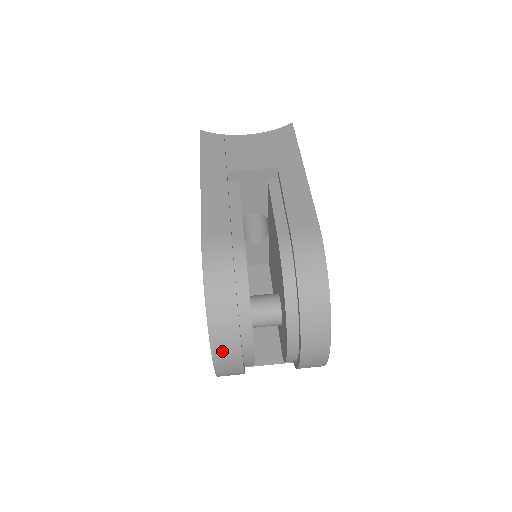
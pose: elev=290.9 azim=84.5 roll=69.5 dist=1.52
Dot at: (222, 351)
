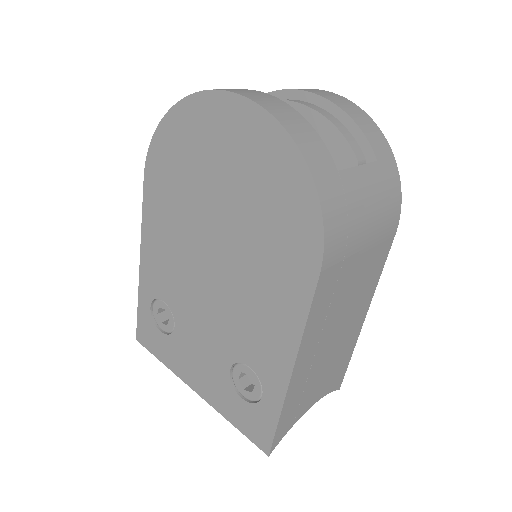
Dot at: occluded
